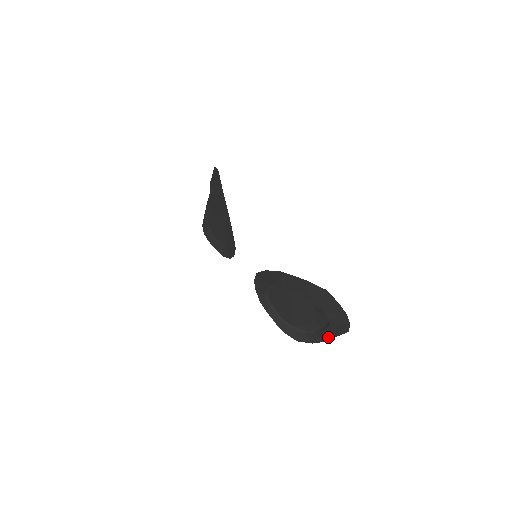
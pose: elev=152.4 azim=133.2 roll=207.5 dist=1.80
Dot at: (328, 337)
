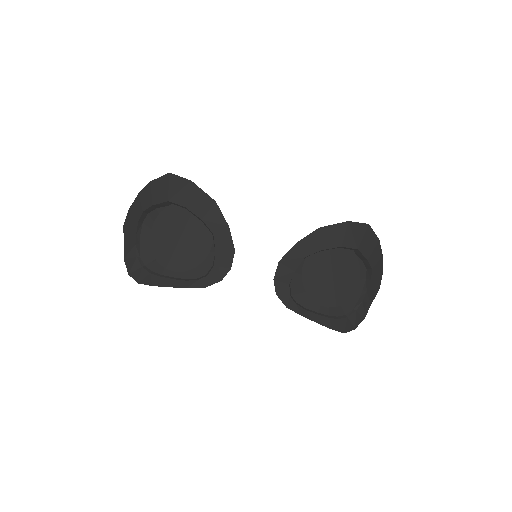
Dot at: (366, 309)
